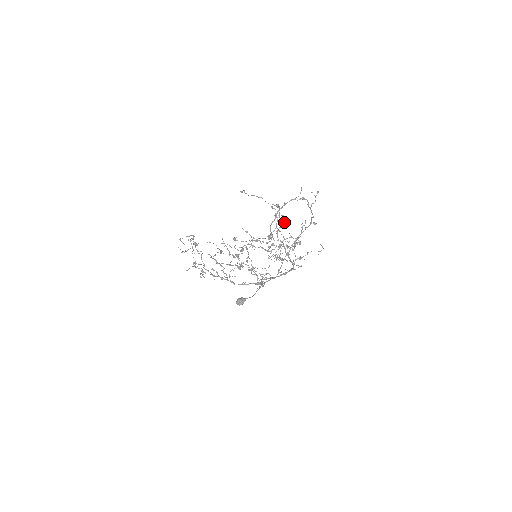
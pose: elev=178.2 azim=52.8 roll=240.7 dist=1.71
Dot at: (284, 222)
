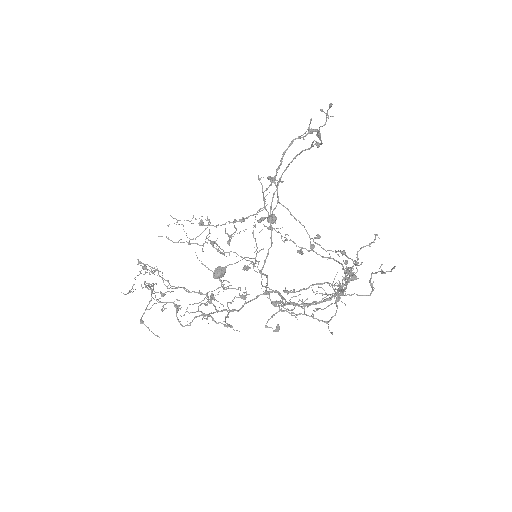
Dot at: occluded
